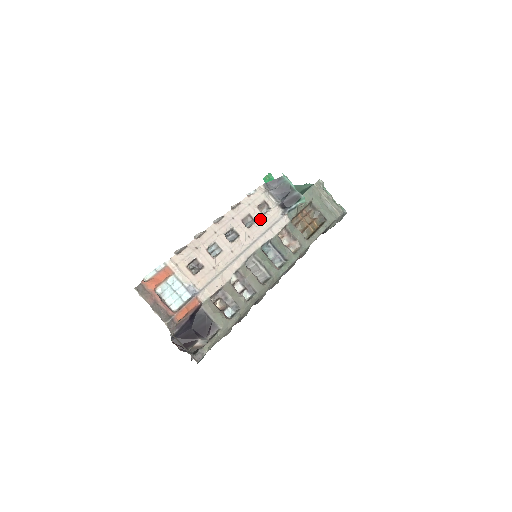
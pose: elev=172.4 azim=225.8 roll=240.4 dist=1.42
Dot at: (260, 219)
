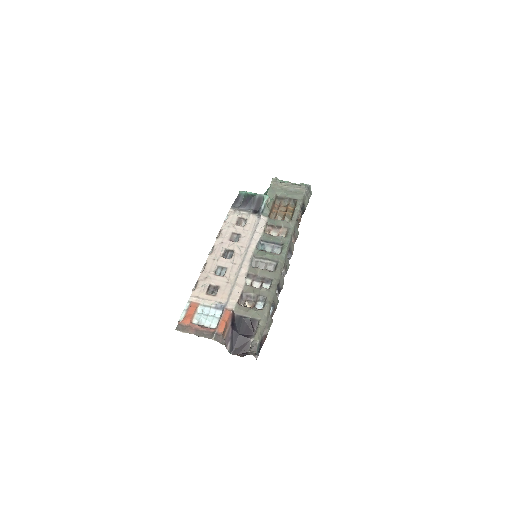
Dot at: (243, 231)
